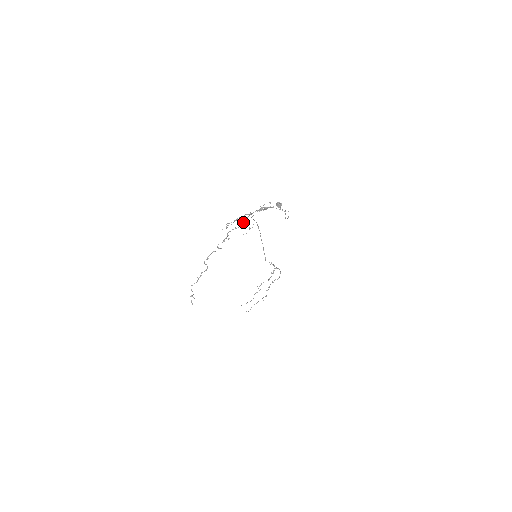
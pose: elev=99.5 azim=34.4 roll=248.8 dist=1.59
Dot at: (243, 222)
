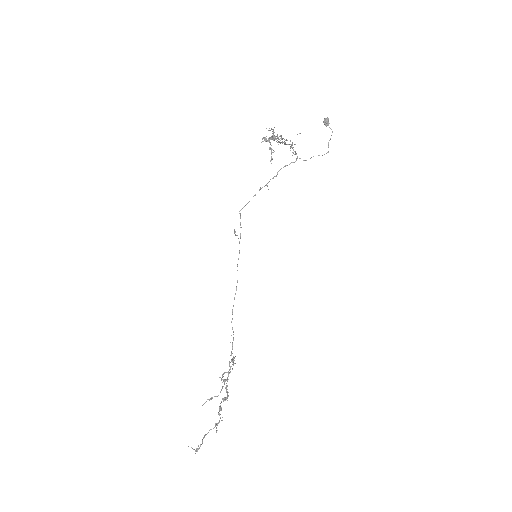
Dot at: (283, 142)
